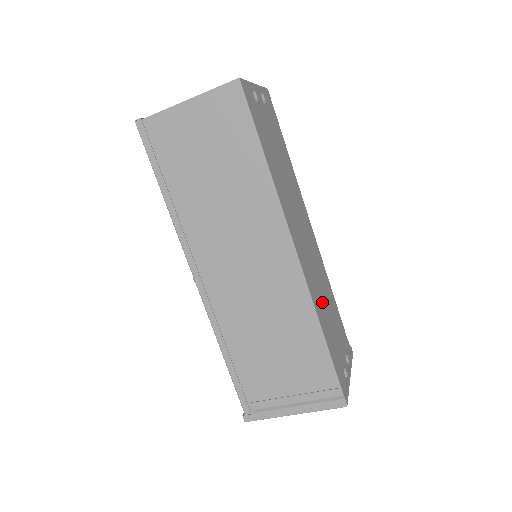
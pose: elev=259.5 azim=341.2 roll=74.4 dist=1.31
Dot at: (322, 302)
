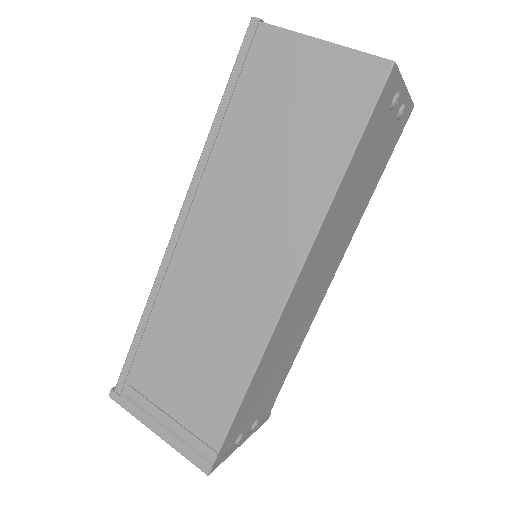
Dot at: (276, 357)
